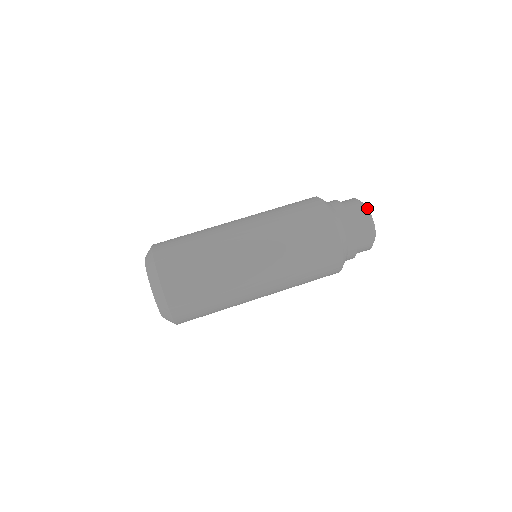
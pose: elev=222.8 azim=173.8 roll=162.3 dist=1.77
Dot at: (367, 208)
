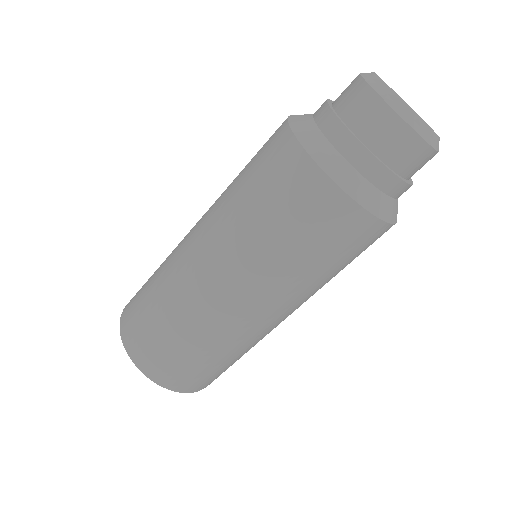
Dot at: (372, 74)
